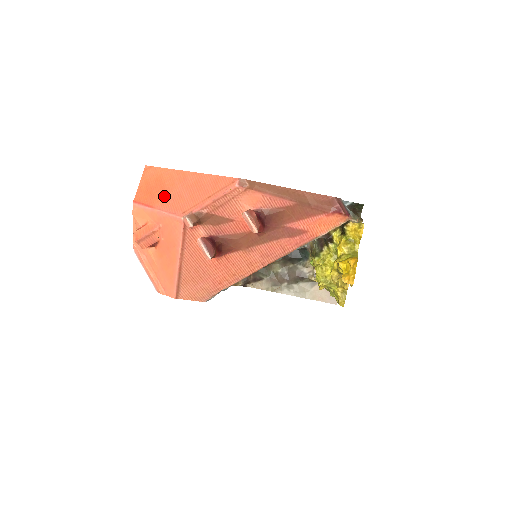
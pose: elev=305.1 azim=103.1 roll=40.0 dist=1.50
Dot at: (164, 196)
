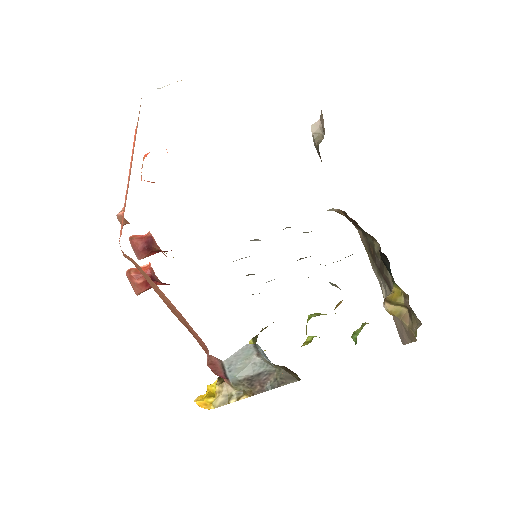
Dot at: occluded
